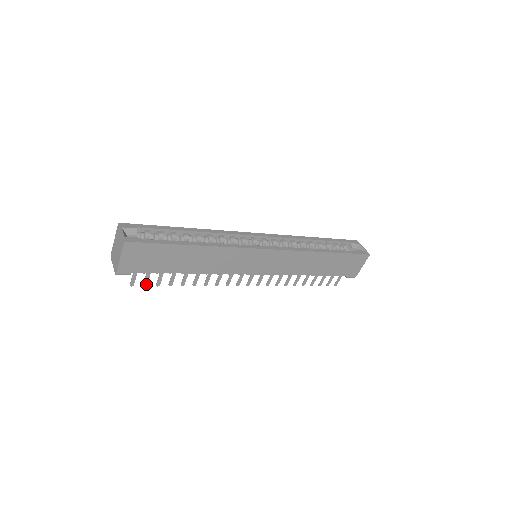
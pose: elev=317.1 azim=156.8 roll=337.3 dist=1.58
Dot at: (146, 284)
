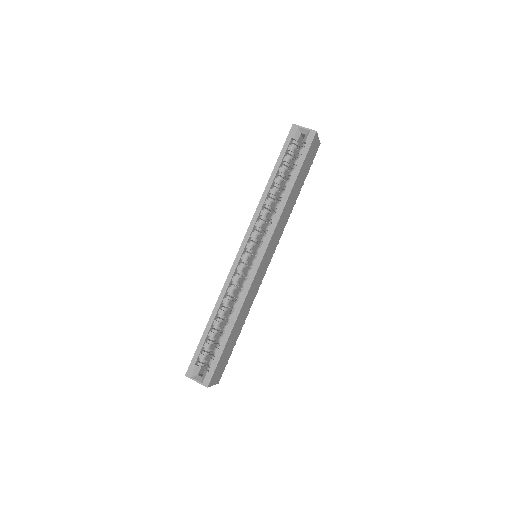
Dot at: (231, 353)
